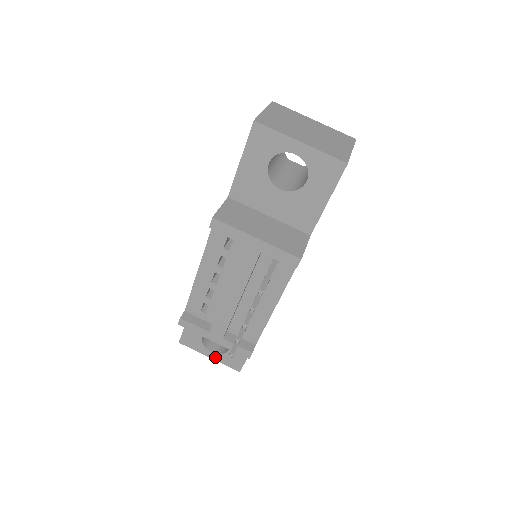
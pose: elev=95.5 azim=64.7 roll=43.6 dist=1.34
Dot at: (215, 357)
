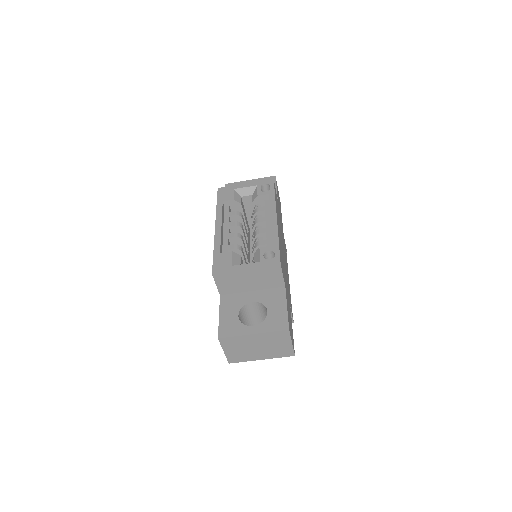
Dot at: occluded
